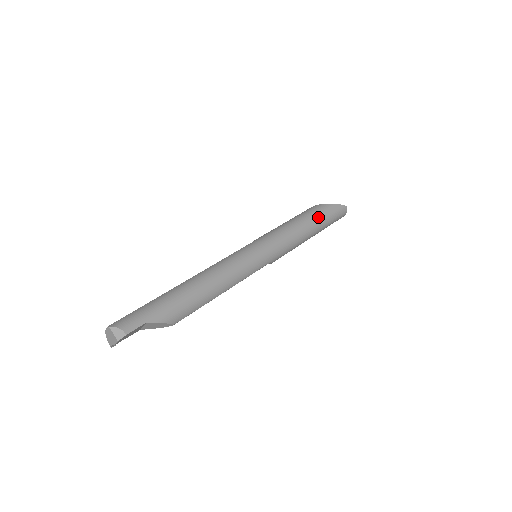
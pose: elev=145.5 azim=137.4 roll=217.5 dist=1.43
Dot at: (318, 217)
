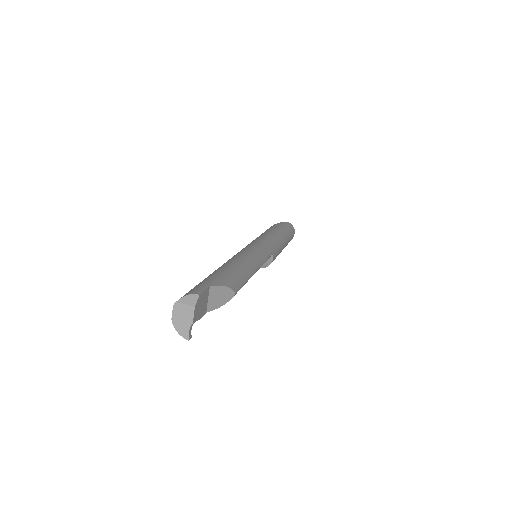
Dot at: (278, 228)
